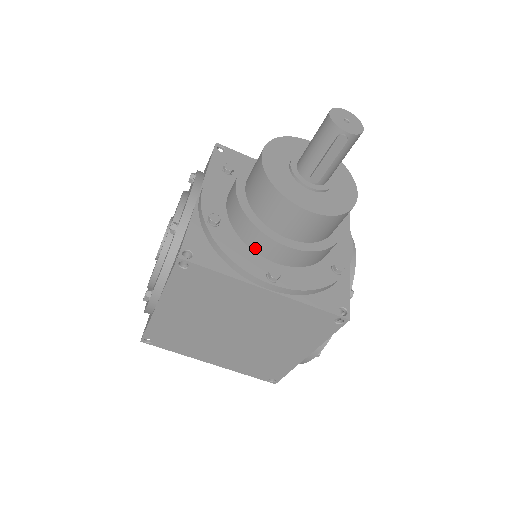
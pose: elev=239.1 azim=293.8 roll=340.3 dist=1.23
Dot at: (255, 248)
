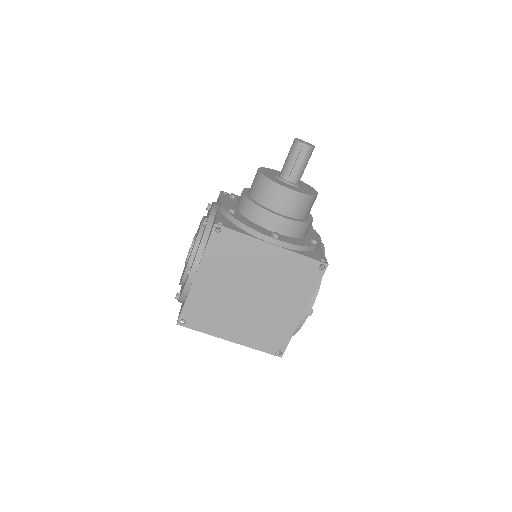
Dot at: (261, 223)
